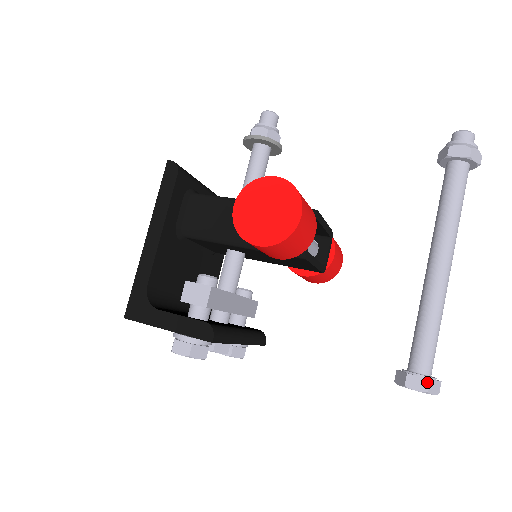
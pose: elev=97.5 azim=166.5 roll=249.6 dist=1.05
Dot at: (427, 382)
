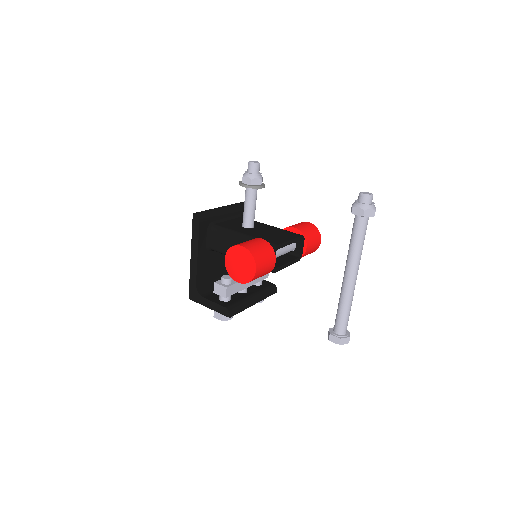
Dot at: (339, 340)
